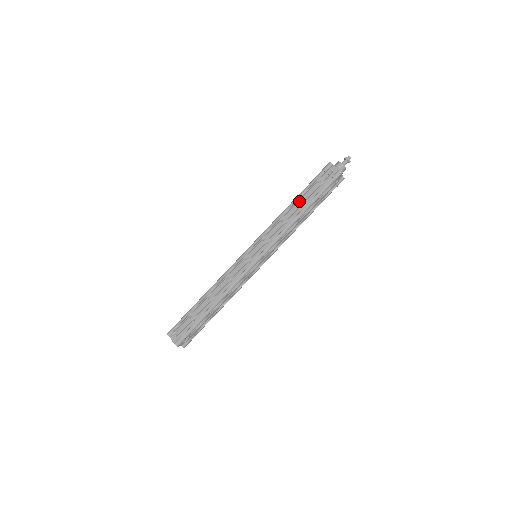
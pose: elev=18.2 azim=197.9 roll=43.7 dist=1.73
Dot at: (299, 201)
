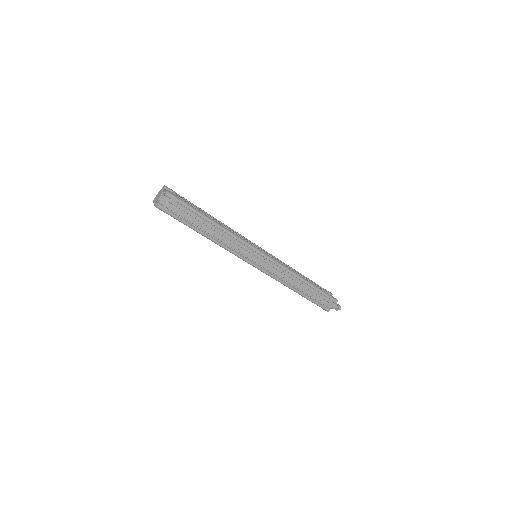
Dot at: occluded
